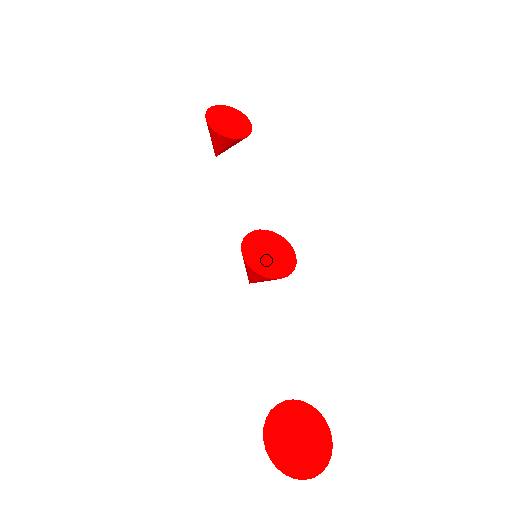
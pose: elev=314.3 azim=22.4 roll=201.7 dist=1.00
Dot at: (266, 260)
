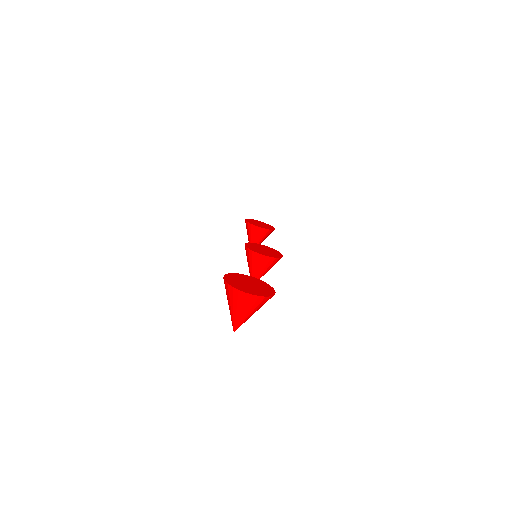
Dot at: (260, 250)
